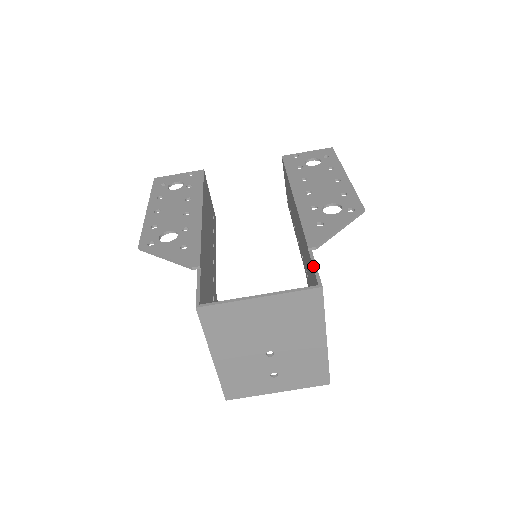
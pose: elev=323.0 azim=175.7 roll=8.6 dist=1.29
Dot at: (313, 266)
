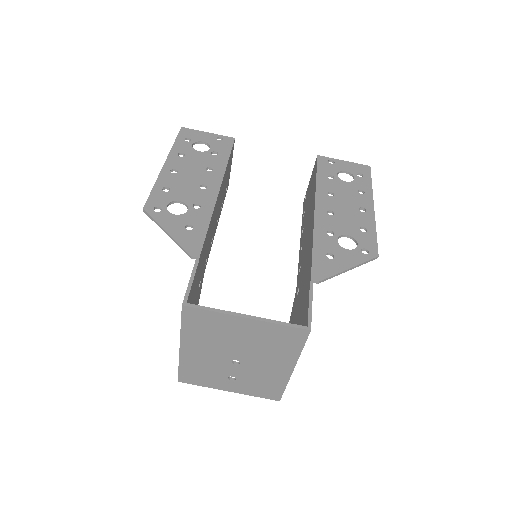
Dot at: (309, 302)
